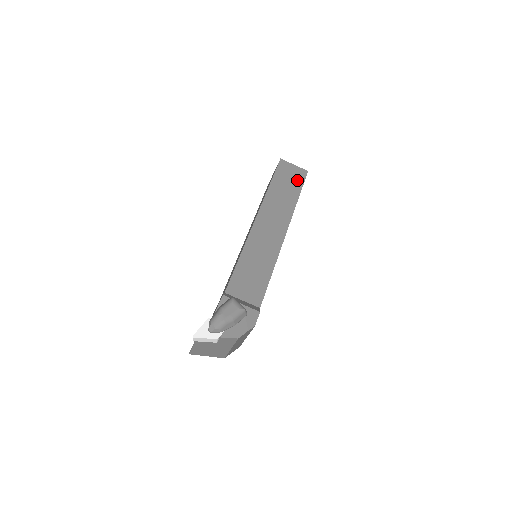
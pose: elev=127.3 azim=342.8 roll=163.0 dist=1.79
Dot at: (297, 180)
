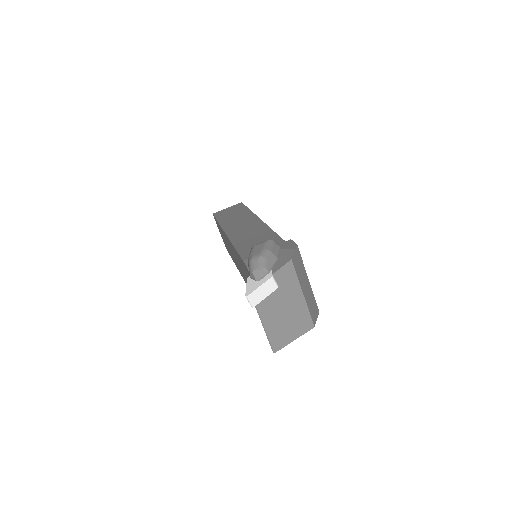
Dot at: (238, 208)
